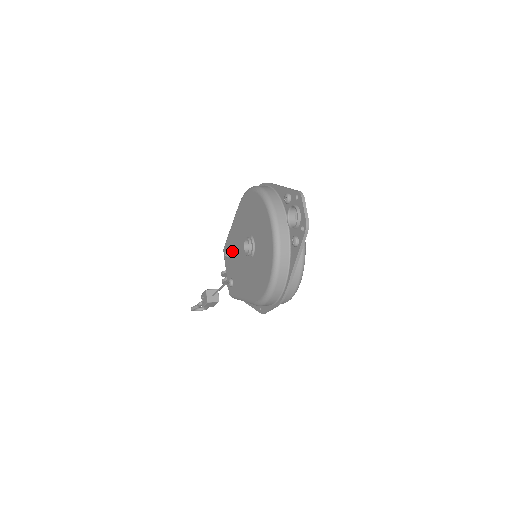
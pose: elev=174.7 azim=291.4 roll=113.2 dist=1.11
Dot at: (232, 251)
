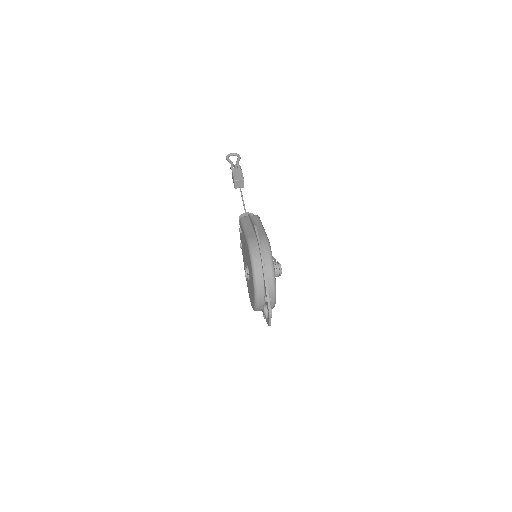
Dot at: (242, 239)
